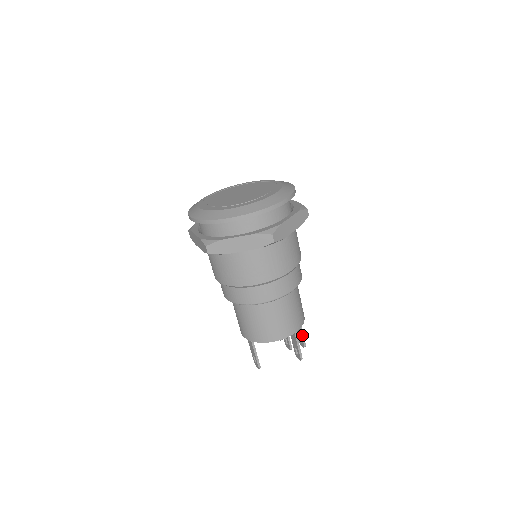
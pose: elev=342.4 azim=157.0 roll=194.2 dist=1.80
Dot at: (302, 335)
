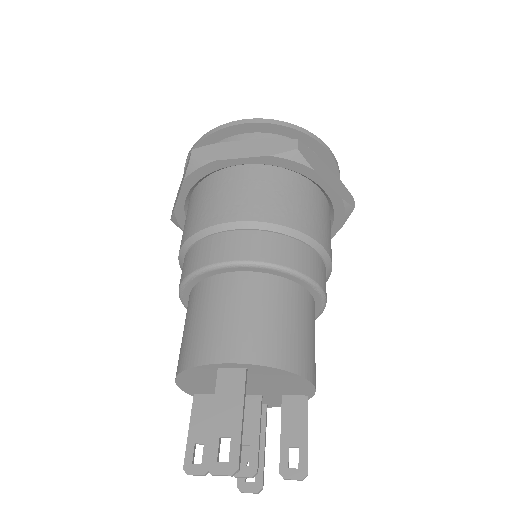
Dot at: (264, 454)
